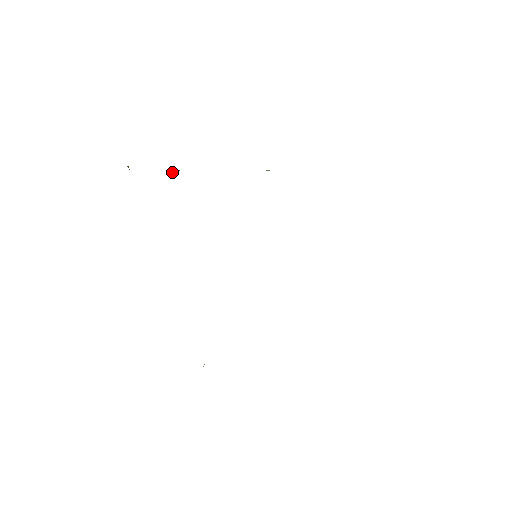
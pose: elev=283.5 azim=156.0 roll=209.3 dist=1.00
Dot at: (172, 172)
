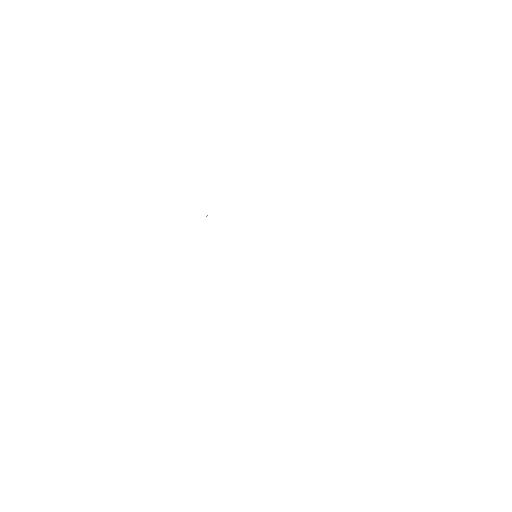
Dot at: occluded
